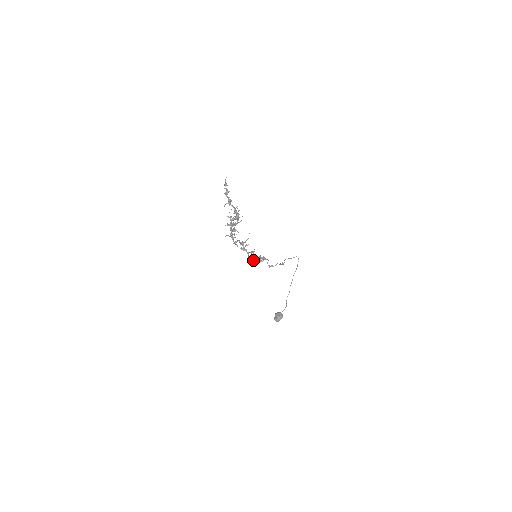
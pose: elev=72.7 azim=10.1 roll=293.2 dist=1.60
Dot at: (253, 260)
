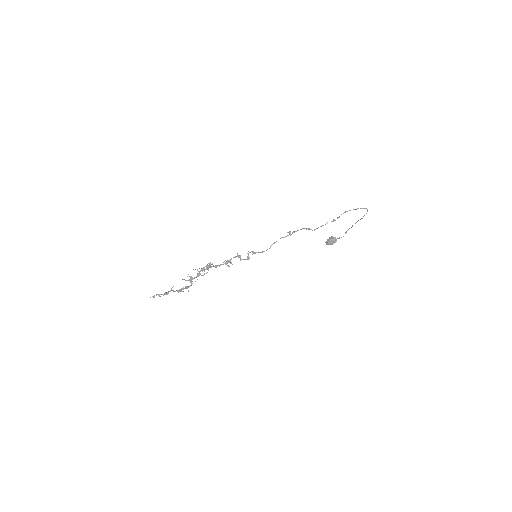
Dot at: occluded
